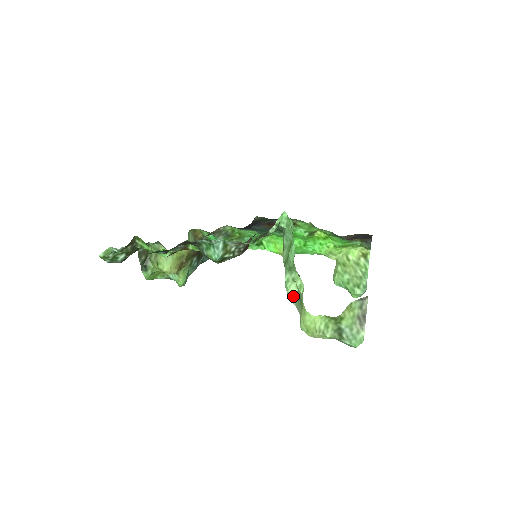
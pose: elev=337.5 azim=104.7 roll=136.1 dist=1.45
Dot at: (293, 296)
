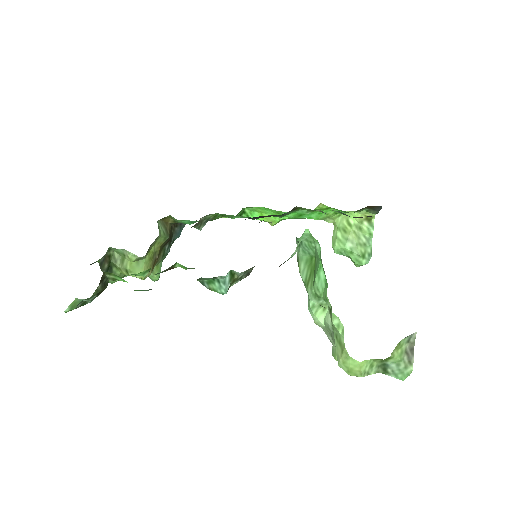
Dot at: (320, 322)
